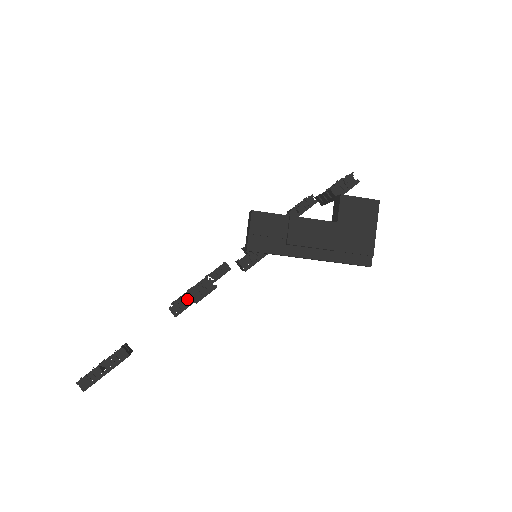
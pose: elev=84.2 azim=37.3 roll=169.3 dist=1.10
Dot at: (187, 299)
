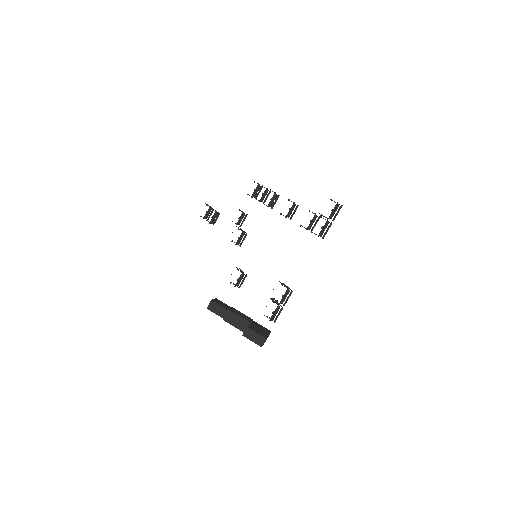
Dot at: (236, 224)
